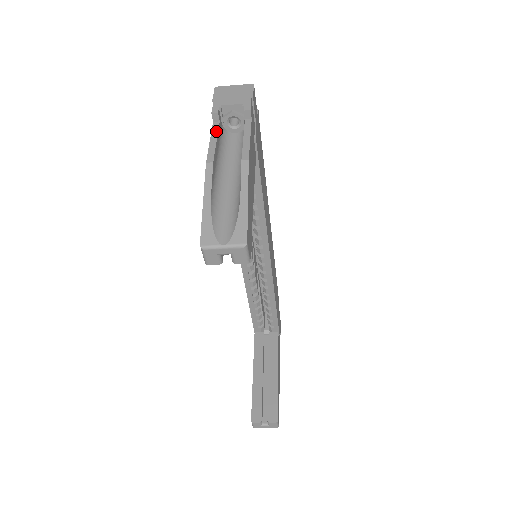
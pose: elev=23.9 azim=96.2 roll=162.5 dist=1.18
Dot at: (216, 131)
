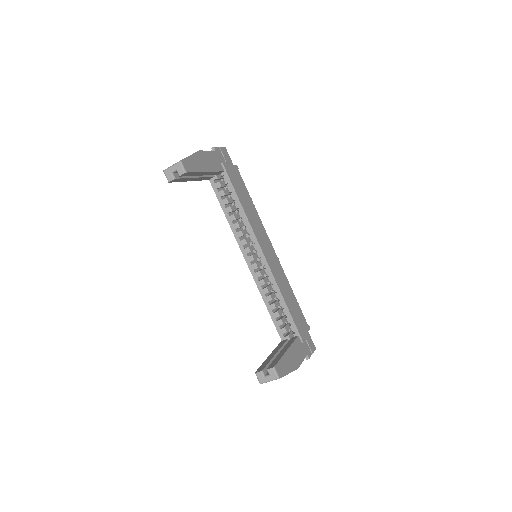
Dot at: occluded
